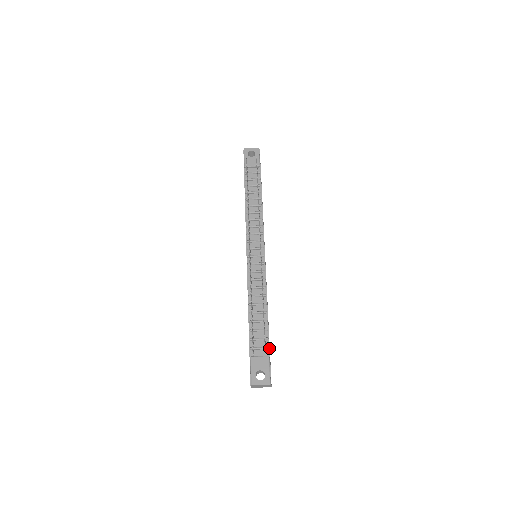
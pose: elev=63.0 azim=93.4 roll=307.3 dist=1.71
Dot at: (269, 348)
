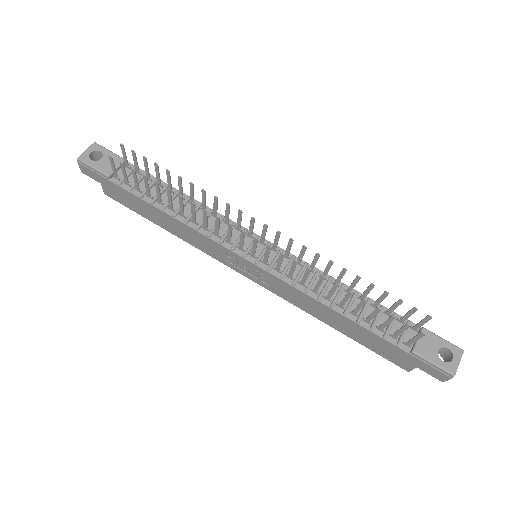
Dot at: (409, 321)
